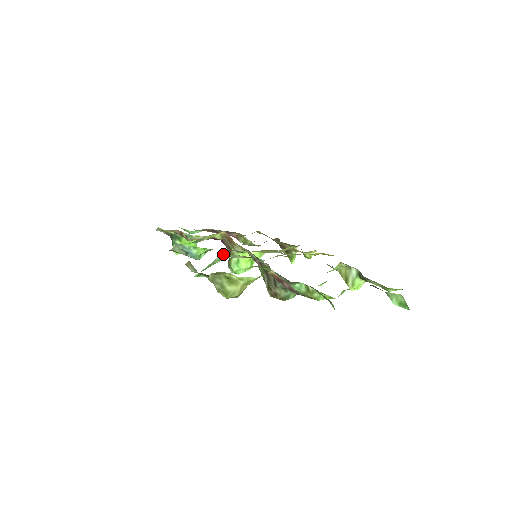
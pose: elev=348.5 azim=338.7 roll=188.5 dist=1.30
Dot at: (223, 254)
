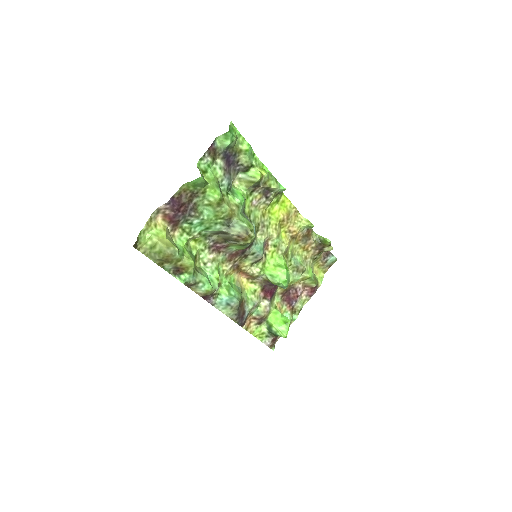
Dot at: (202, 266)
